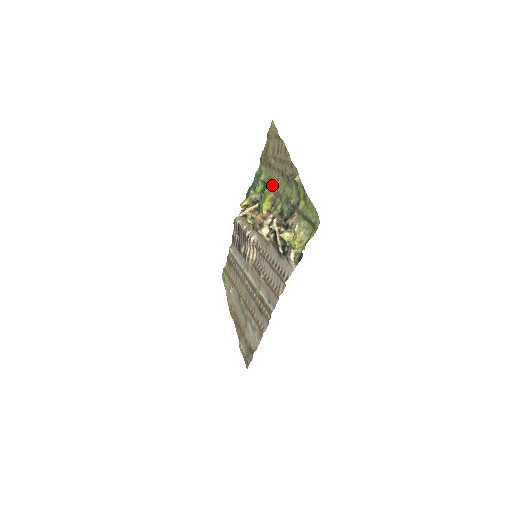
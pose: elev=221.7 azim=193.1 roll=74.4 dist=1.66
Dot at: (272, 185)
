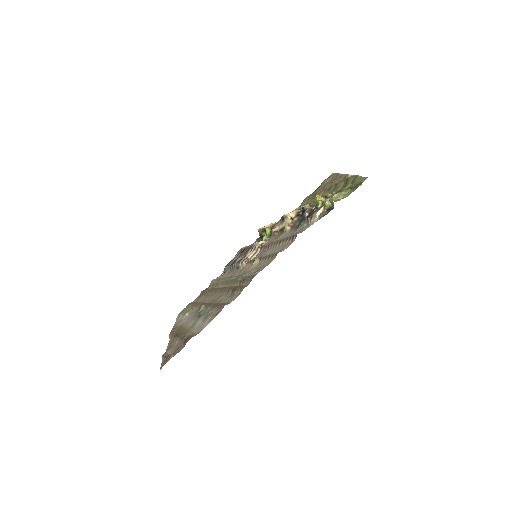
Dot at: occluded
